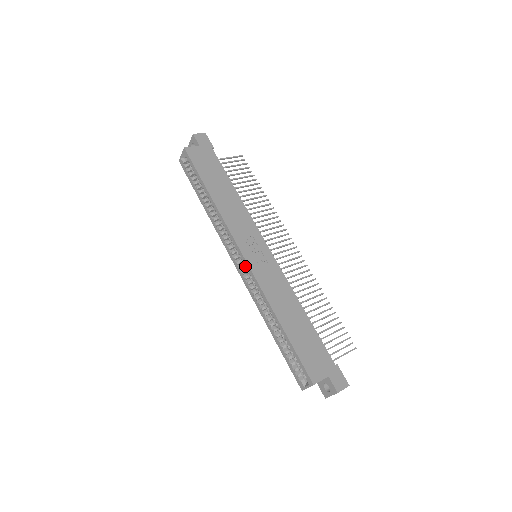
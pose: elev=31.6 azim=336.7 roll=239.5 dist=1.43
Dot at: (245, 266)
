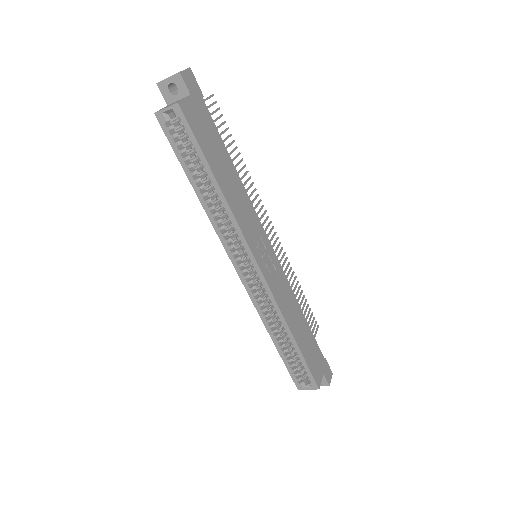
Dot at: (251, 274)
